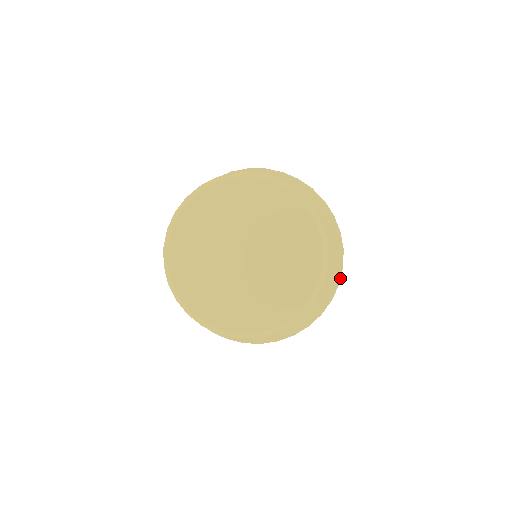
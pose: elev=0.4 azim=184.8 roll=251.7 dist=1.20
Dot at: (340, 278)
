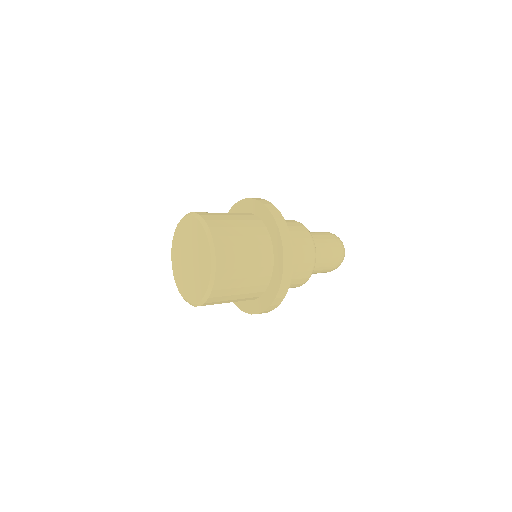
Dot at: (280, 237)
